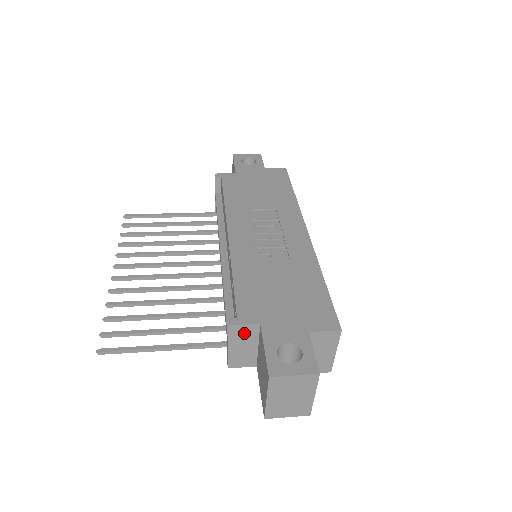
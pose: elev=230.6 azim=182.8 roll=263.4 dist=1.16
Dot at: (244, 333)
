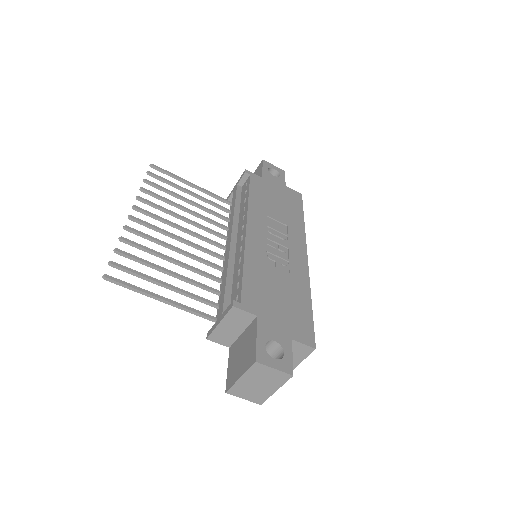
Dot at: (240, 317)
